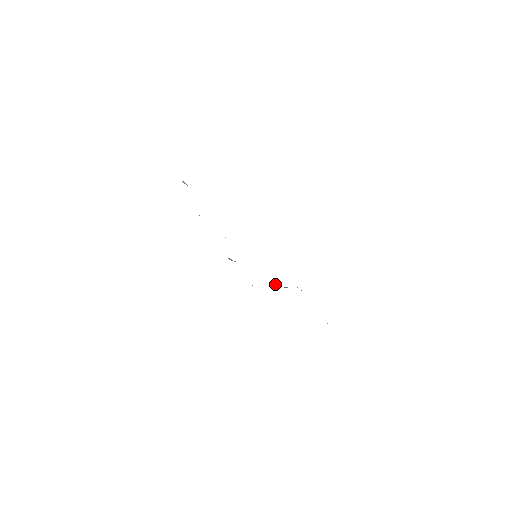
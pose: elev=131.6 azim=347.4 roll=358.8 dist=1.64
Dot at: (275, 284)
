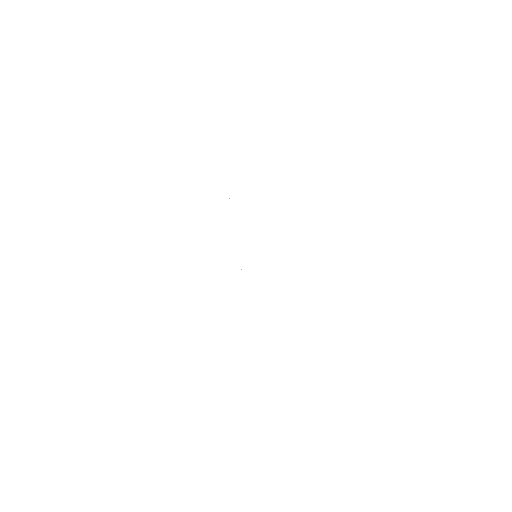
Dot at: occluded
